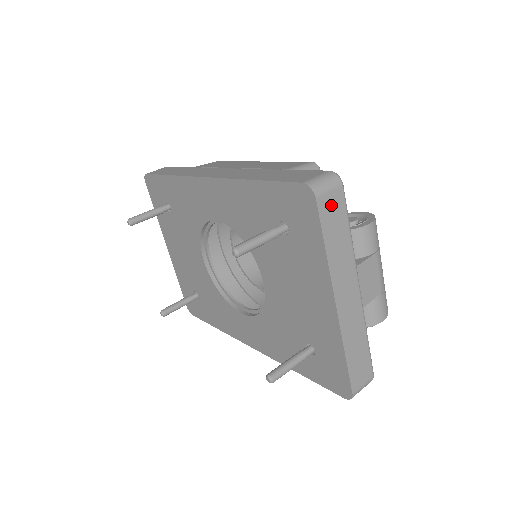
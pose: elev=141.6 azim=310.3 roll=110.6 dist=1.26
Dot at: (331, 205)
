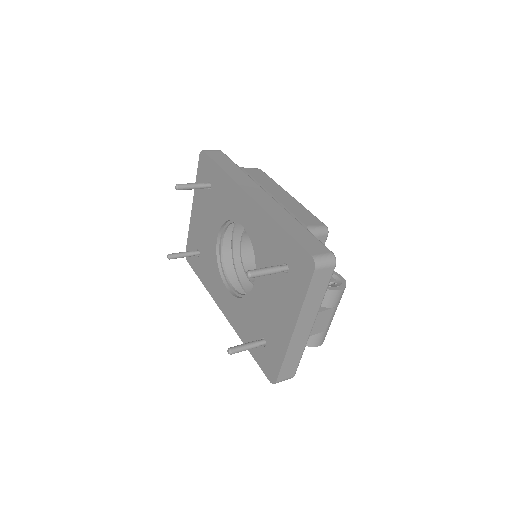
Dot at: (322, 276)
